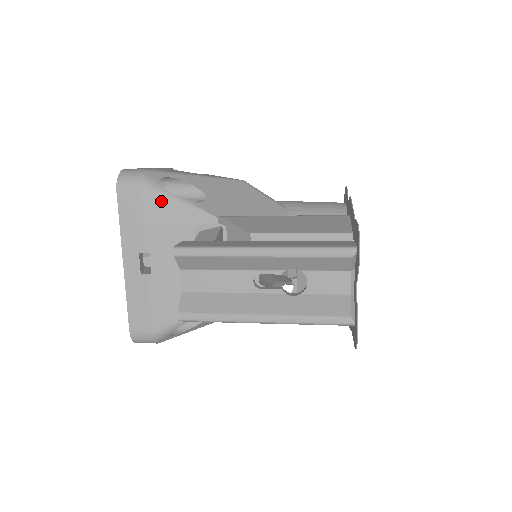
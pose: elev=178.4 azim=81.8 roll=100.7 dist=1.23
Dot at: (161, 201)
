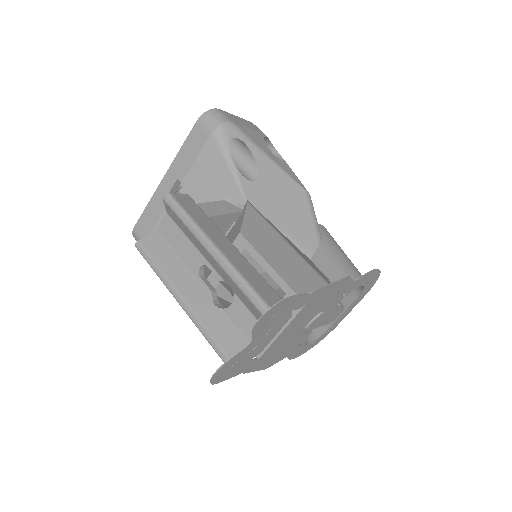
Dot at: (218, 154)
